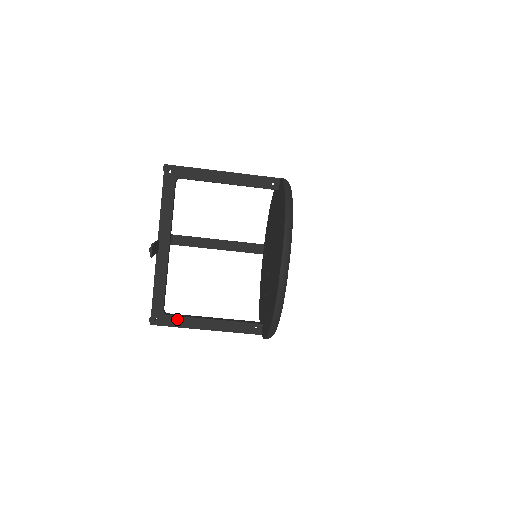
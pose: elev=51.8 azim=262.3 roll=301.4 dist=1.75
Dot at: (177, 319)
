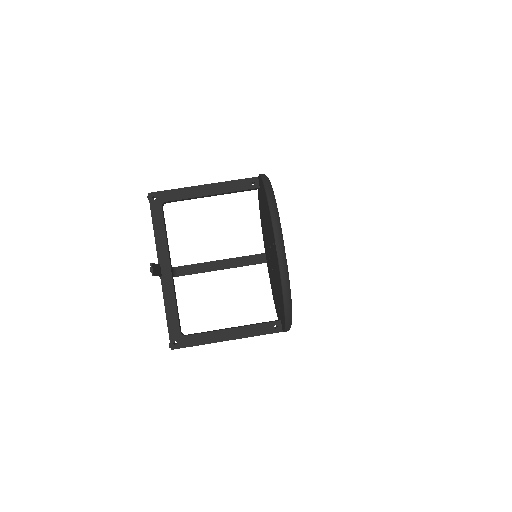
Dot at: (196, 337)
